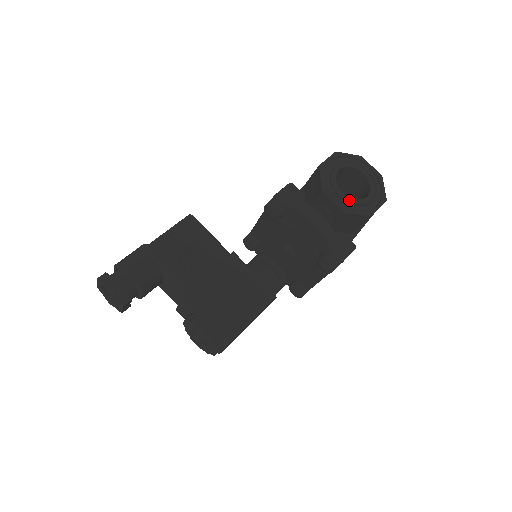
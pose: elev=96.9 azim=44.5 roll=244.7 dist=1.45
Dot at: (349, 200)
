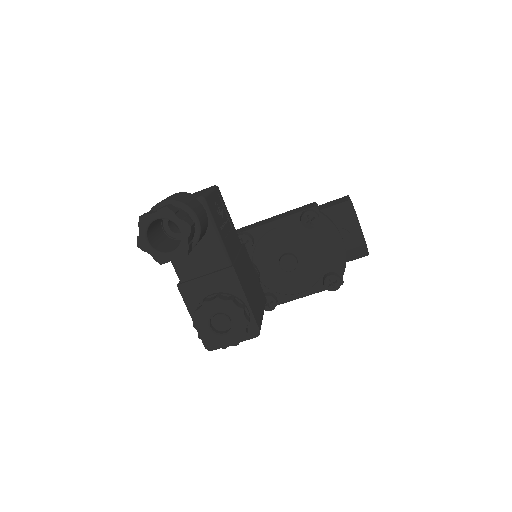
Dot at: occluded
